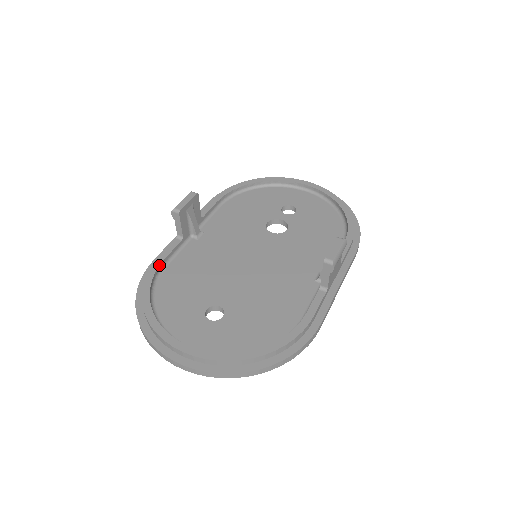
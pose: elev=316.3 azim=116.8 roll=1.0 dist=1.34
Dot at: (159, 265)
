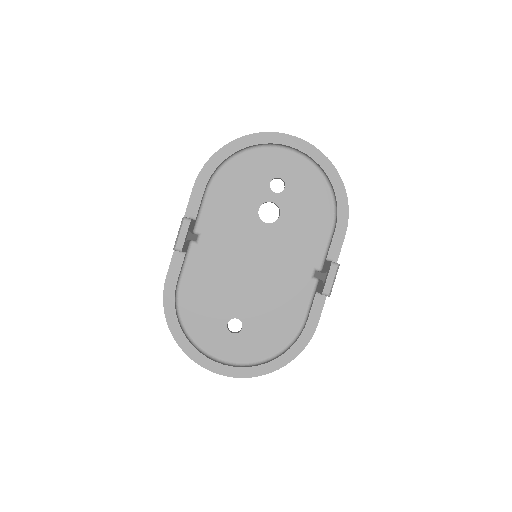
Dot at: (175, 289)
